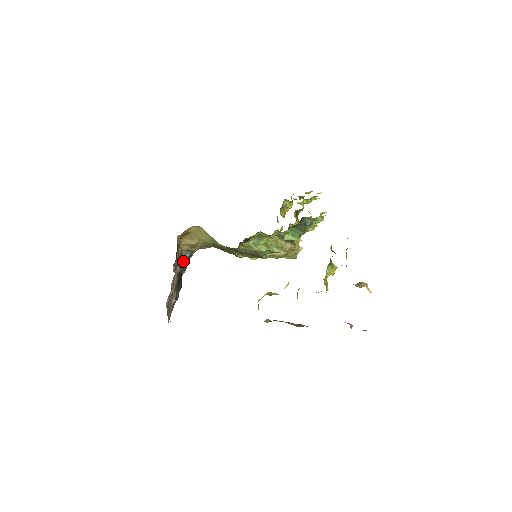
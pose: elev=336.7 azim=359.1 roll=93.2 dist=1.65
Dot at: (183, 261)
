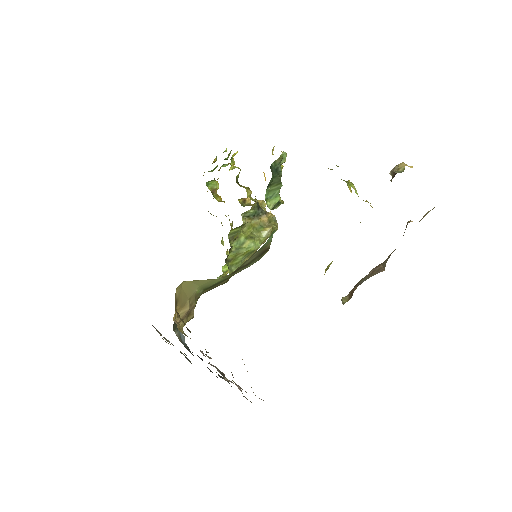
Dot at: (185, 344)
